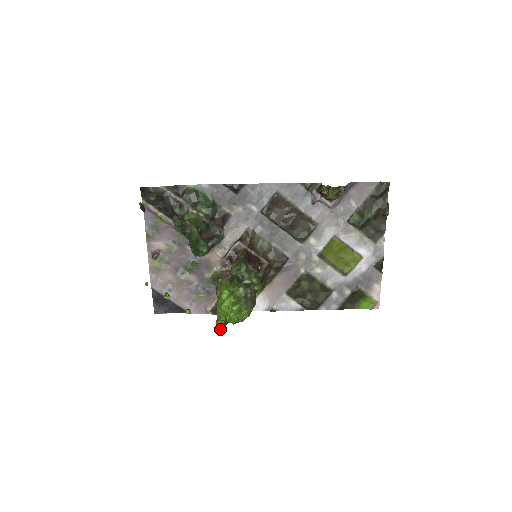
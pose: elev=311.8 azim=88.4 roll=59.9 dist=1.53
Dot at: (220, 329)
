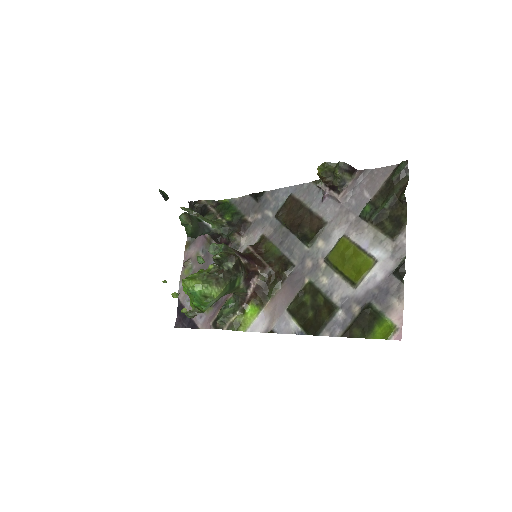
Dot at: (188, 315)
